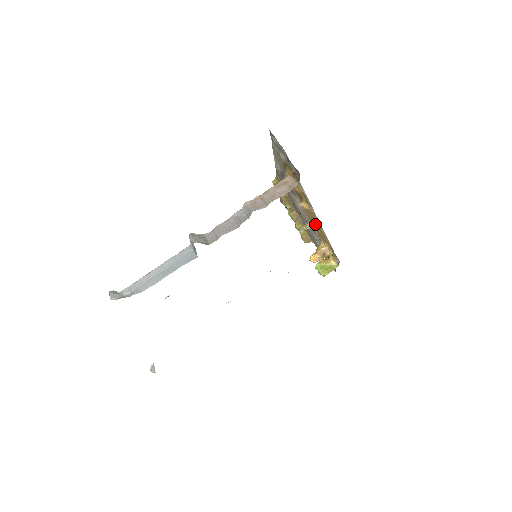
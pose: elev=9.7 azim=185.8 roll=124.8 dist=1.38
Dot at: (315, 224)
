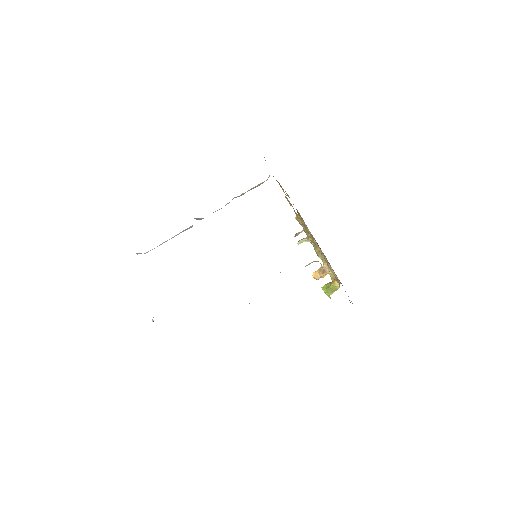
Dot at: (309, 237)
